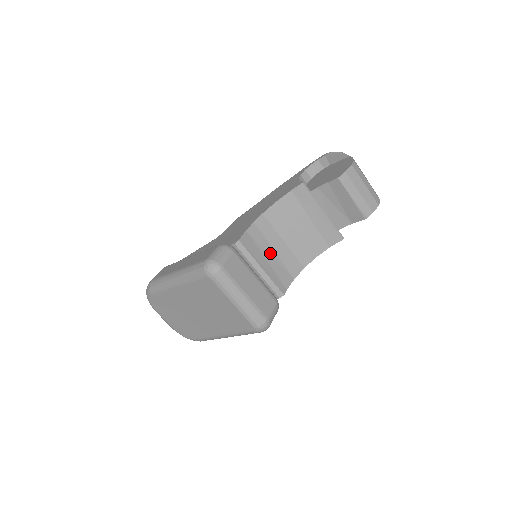
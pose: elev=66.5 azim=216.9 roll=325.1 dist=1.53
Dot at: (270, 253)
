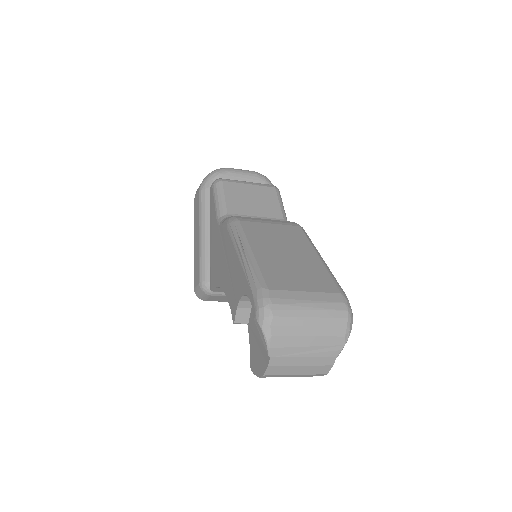
Dot at: occluded
